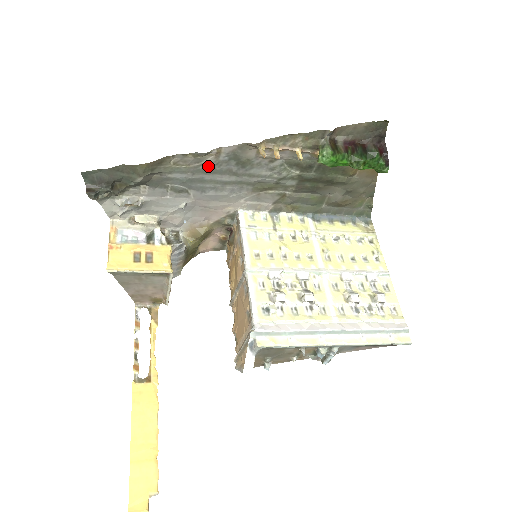
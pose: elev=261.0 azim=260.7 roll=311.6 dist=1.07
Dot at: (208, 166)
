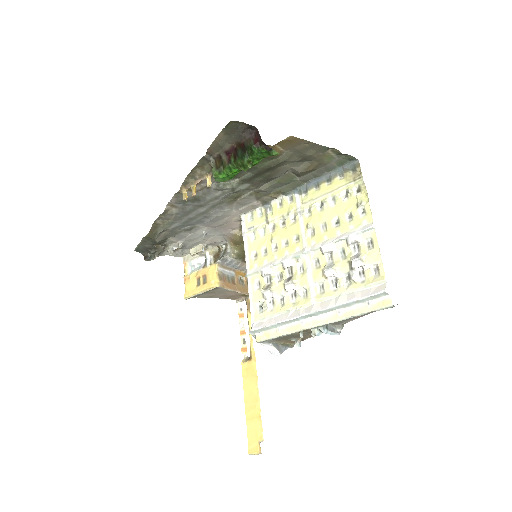
Dot at: (180, 212)
